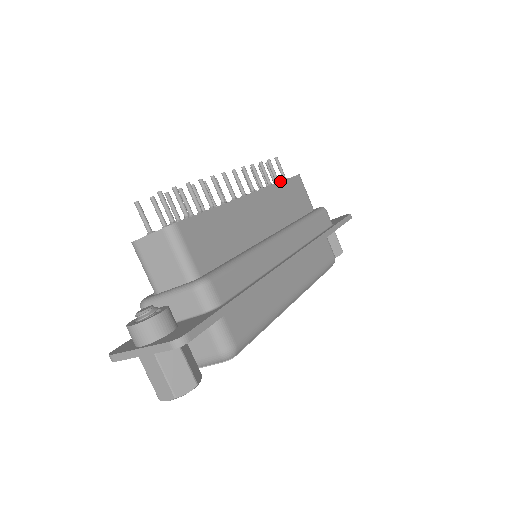
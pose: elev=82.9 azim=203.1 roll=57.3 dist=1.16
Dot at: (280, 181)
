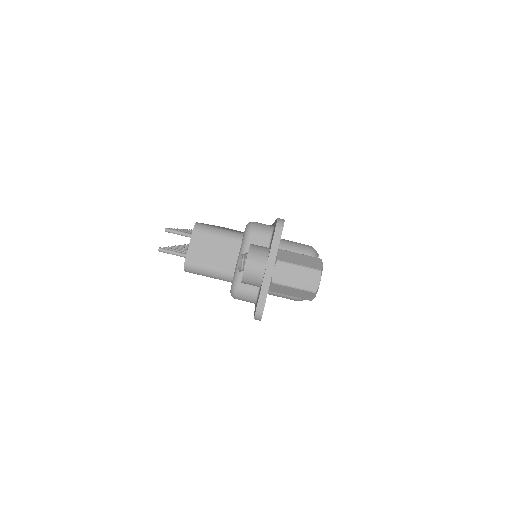
Dot at: occluded
